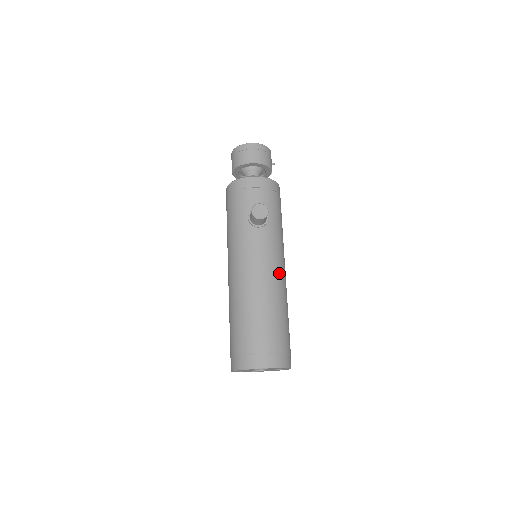
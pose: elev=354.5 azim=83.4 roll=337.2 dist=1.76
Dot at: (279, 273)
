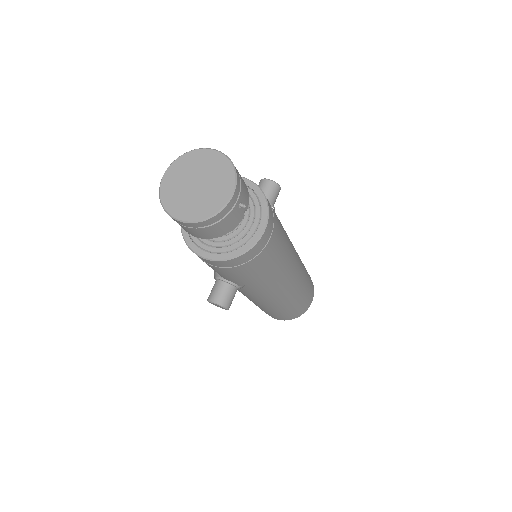
Dot at: (275, 297)
